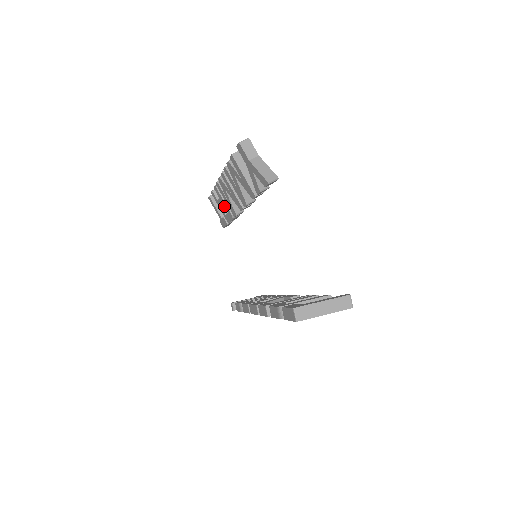
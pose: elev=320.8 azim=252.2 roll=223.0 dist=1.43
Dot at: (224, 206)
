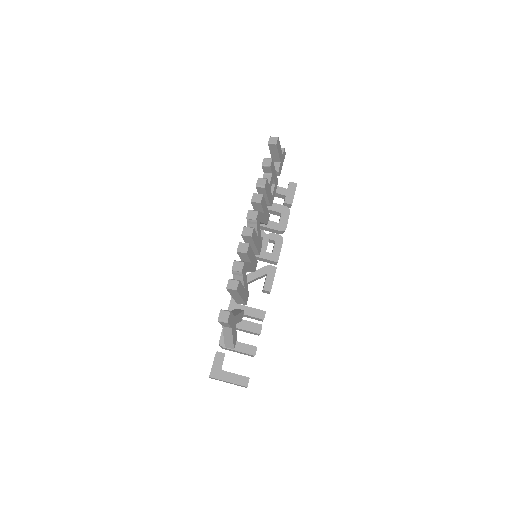
Dot at: occluded
